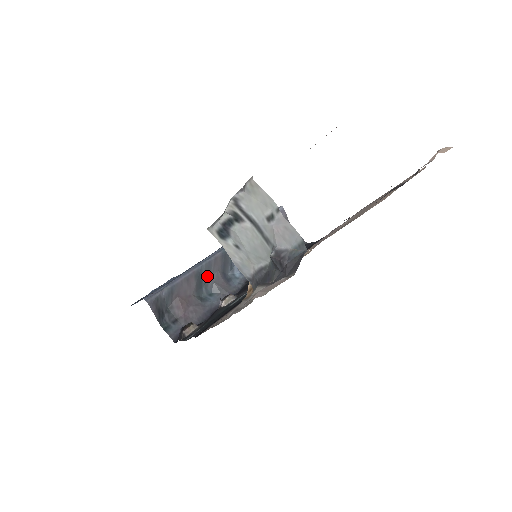
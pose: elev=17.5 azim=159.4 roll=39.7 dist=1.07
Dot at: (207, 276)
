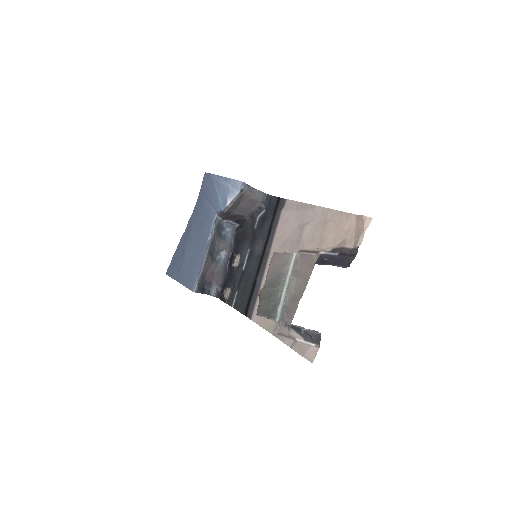
Dot at: (213, 247)
